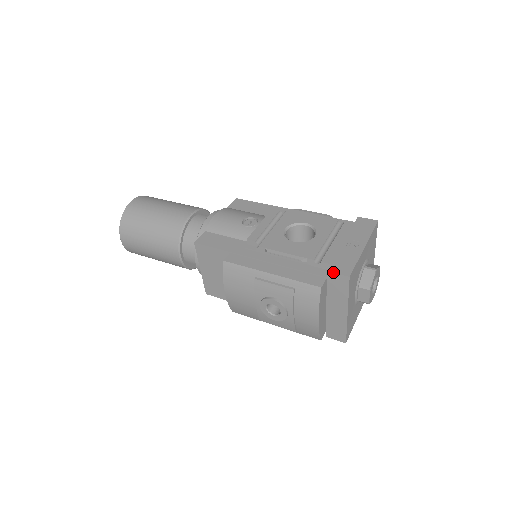
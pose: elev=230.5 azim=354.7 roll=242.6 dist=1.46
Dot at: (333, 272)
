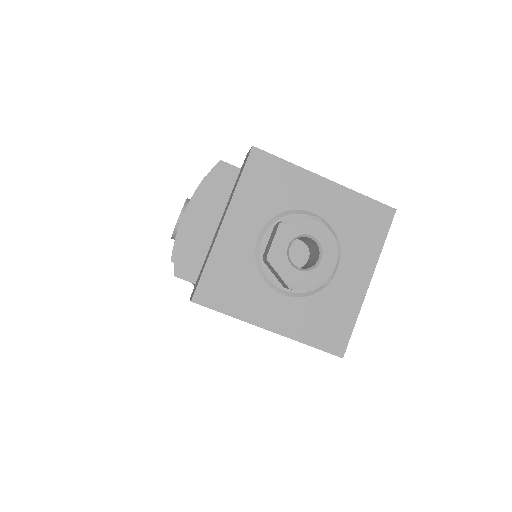
Dot at: occluded
